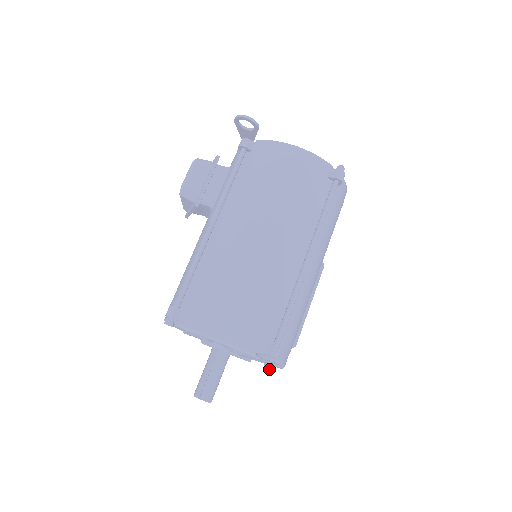
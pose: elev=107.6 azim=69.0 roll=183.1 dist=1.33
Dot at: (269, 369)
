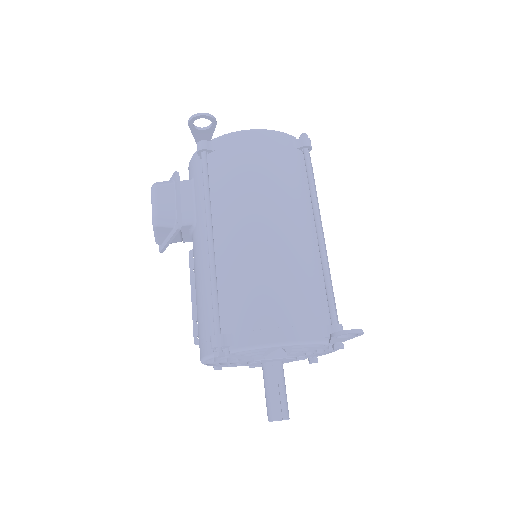
Dot at: (316, 362)
